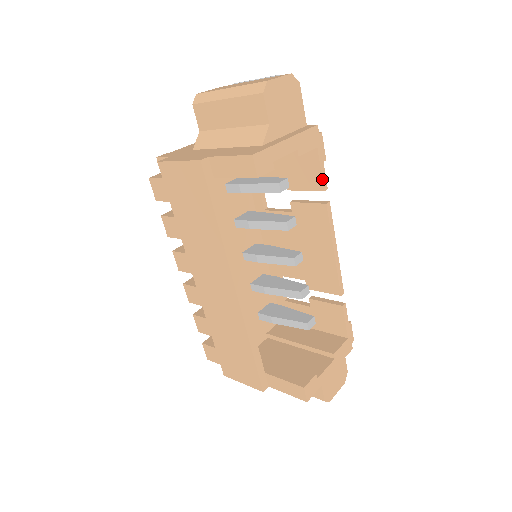
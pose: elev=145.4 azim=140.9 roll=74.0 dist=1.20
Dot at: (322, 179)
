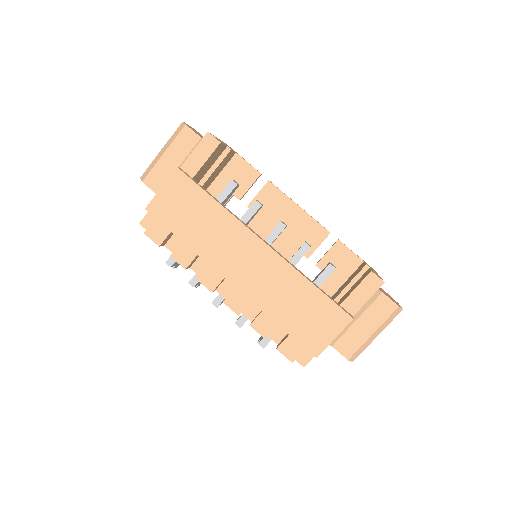
Dot at: (254, 168)
